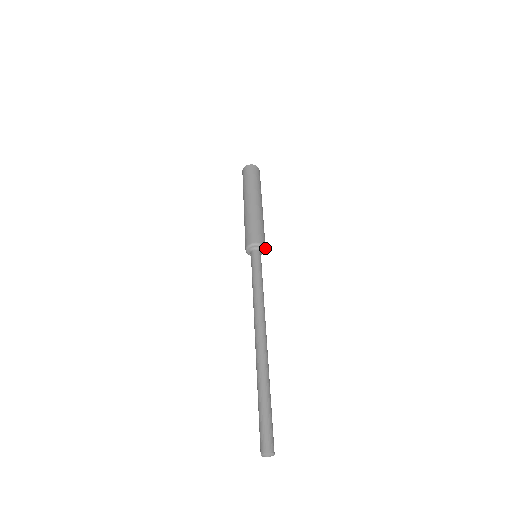
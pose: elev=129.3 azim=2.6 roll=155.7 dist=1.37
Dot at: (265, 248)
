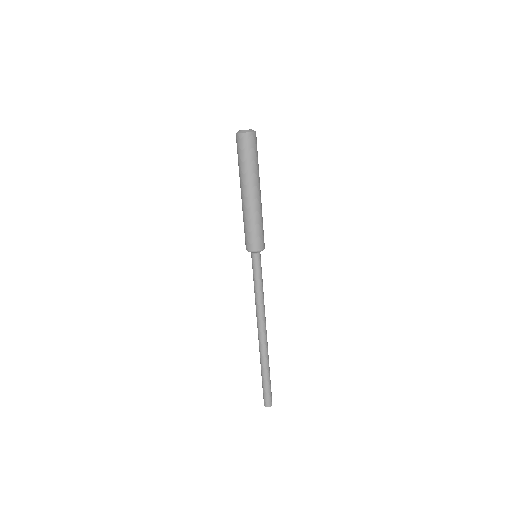
Dot at: (262, 250)
